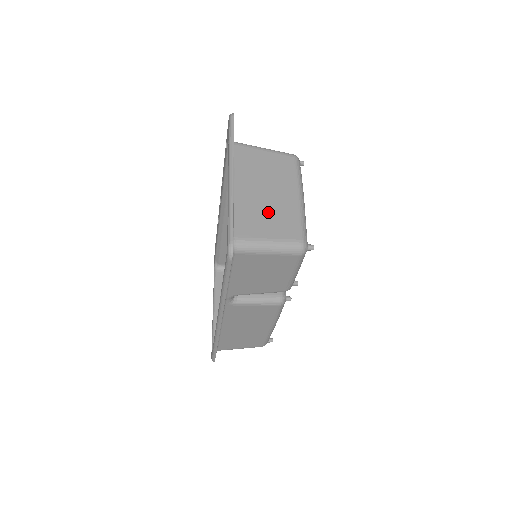
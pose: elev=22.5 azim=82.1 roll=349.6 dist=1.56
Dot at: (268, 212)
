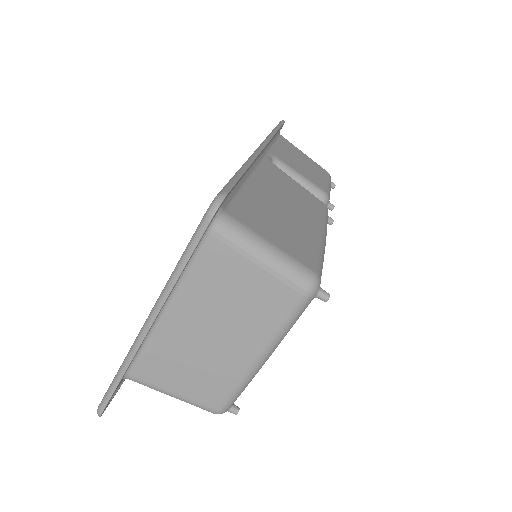
Dot at: occluded
